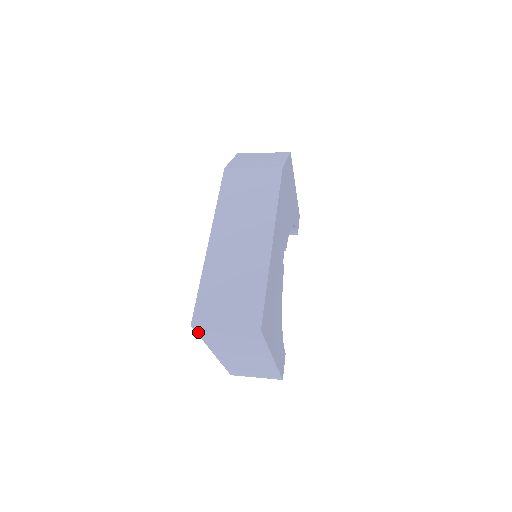
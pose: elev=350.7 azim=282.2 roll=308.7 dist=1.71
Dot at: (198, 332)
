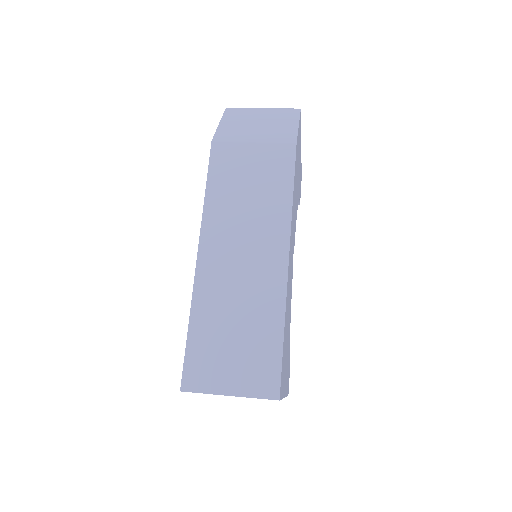
Dot at: occluded
